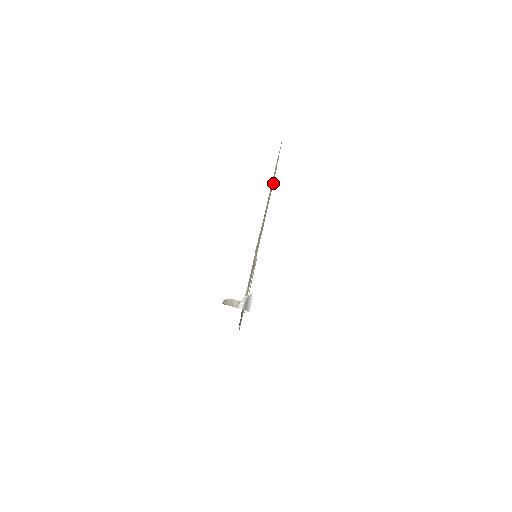
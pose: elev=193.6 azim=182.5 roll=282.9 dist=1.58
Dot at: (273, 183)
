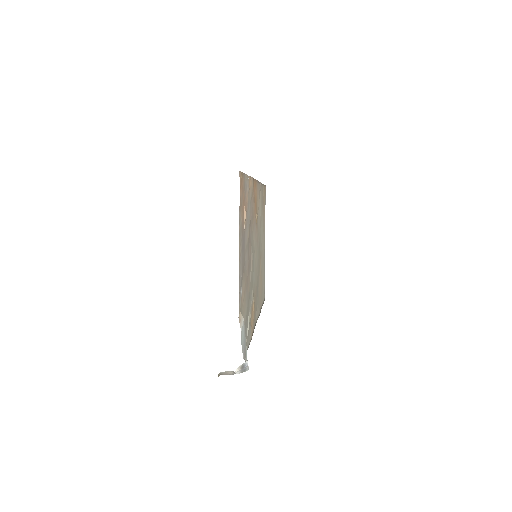
Dot at: (252, 187)
